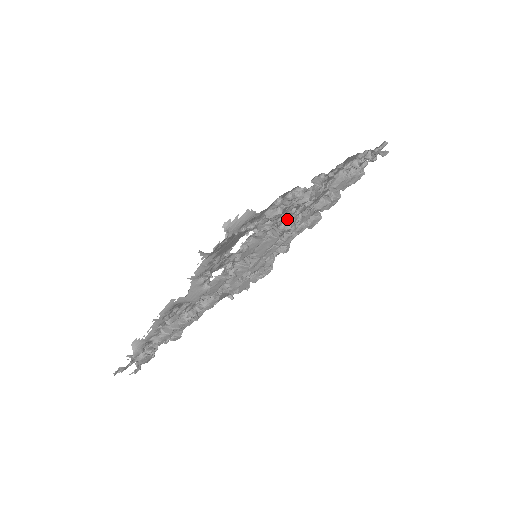
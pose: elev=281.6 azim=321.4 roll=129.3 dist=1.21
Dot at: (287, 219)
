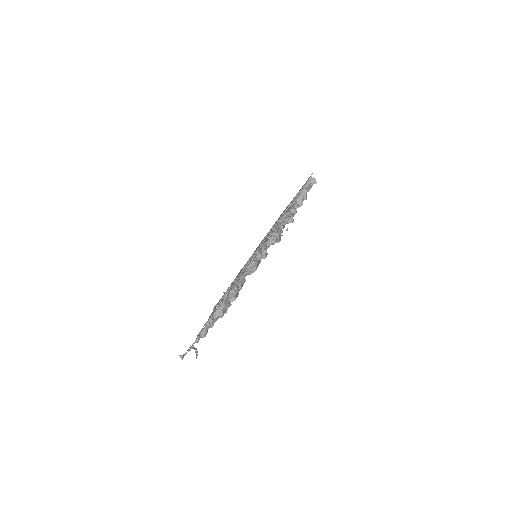
Dot at: (244, 272)
